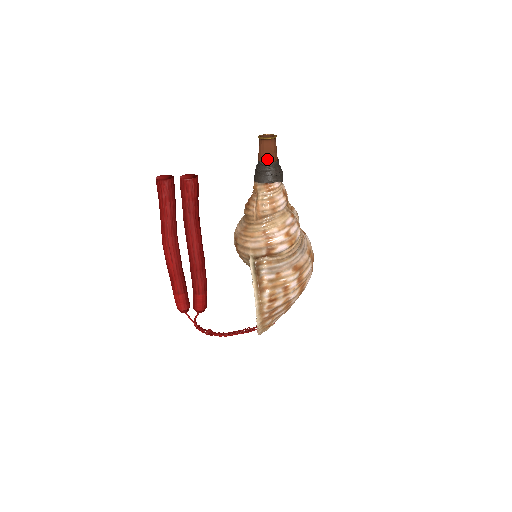
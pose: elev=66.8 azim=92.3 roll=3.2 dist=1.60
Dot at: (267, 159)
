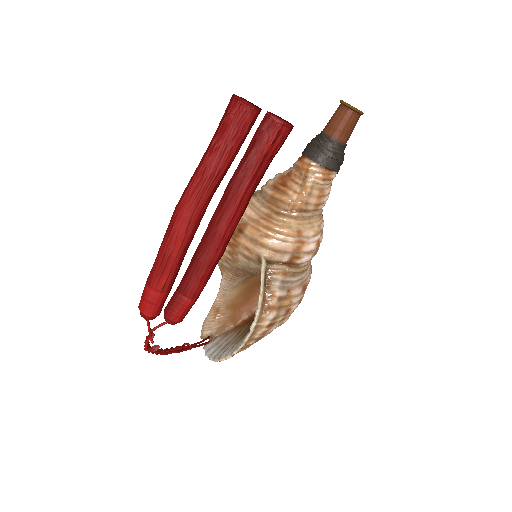
Dot at: (342, 137)
